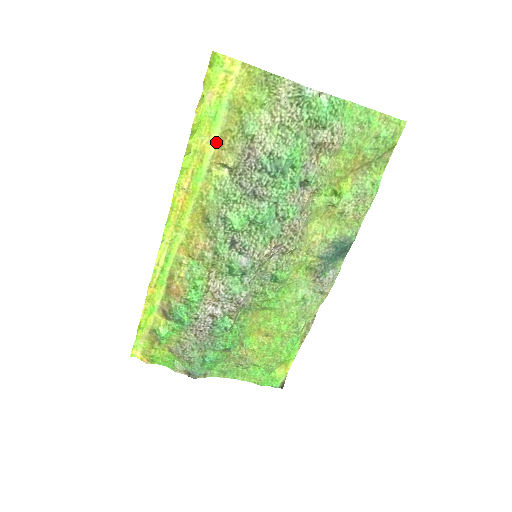
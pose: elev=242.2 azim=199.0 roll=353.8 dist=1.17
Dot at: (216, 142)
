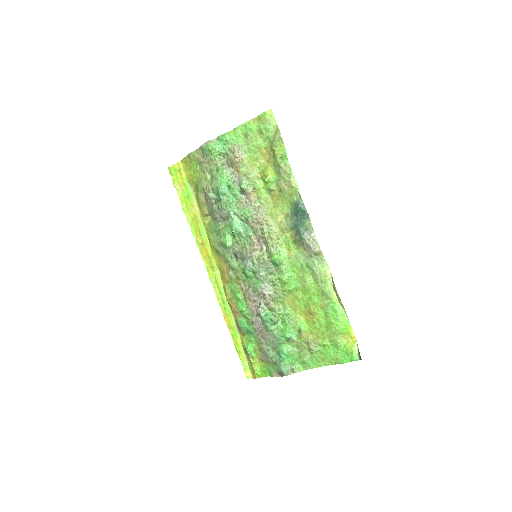
Dot at: (198, 207)
